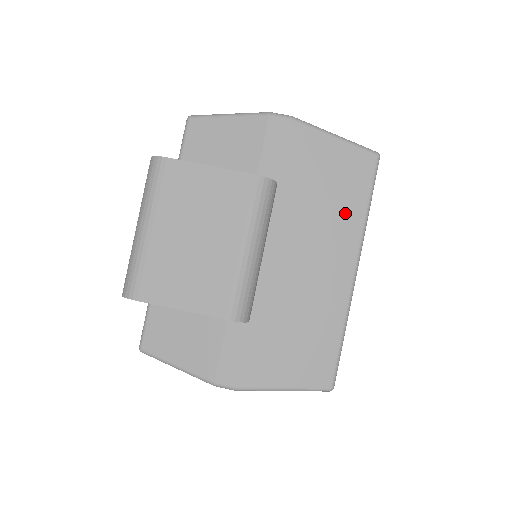
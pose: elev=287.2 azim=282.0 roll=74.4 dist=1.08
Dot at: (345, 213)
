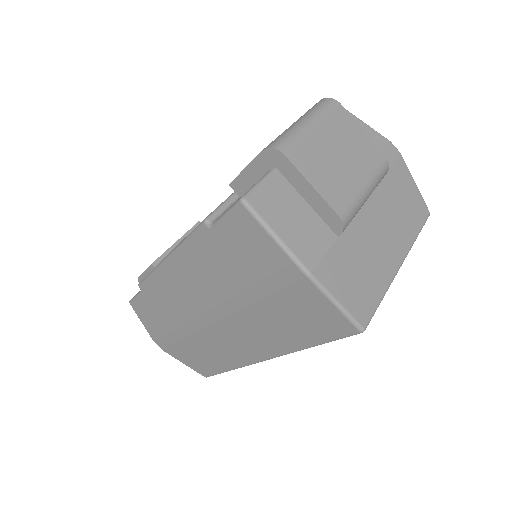
Dot at: (407, 226)
